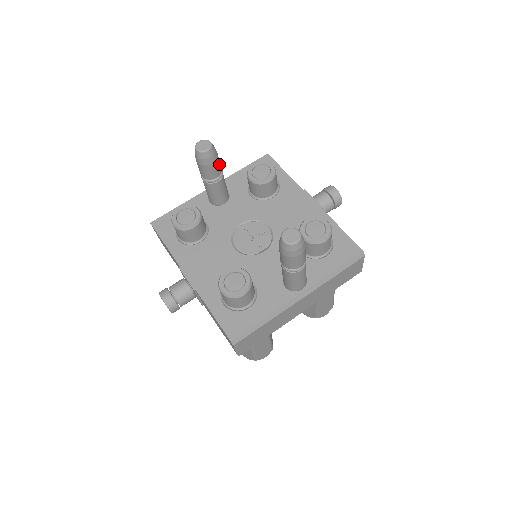
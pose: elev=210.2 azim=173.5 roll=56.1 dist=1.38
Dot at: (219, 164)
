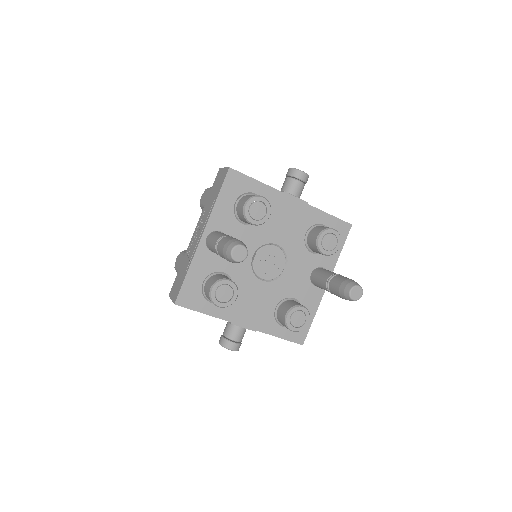
Dot at: occluded
